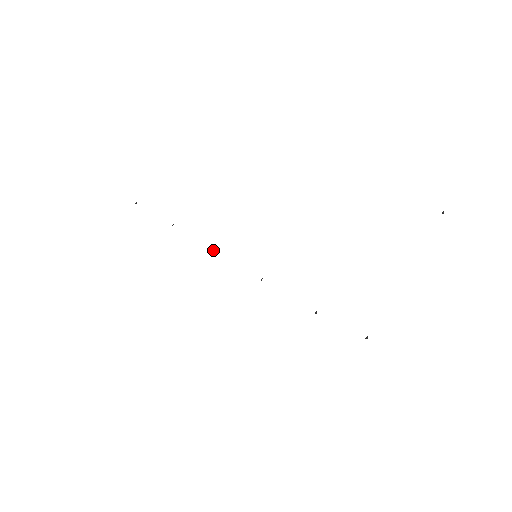
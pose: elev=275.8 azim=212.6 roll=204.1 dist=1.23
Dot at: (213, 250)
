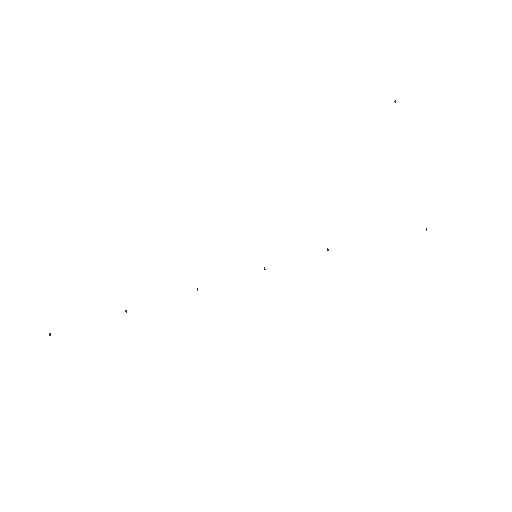
Dot at: (197, 290)
